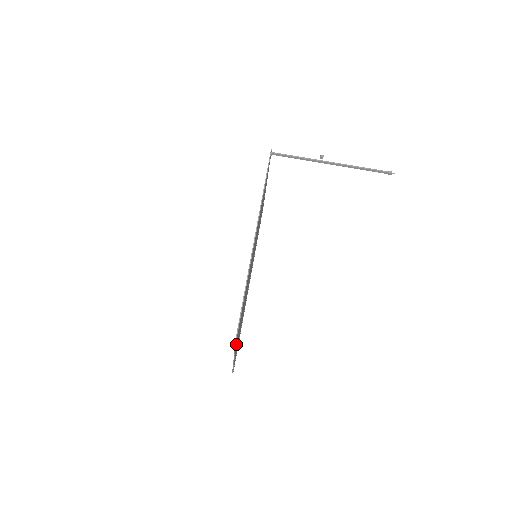
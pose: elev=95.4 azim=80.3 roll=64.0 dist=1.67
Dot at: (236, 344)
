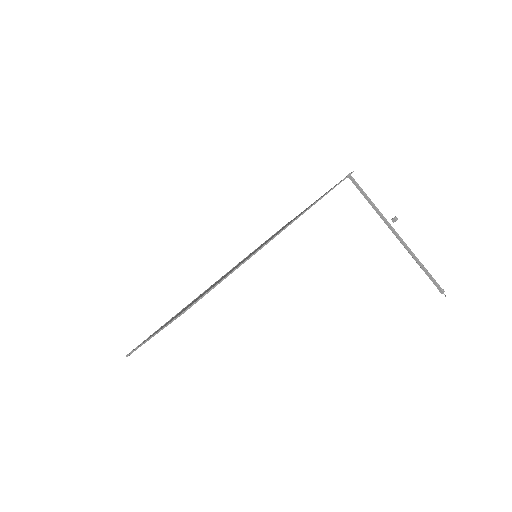
Dot at: occluded
